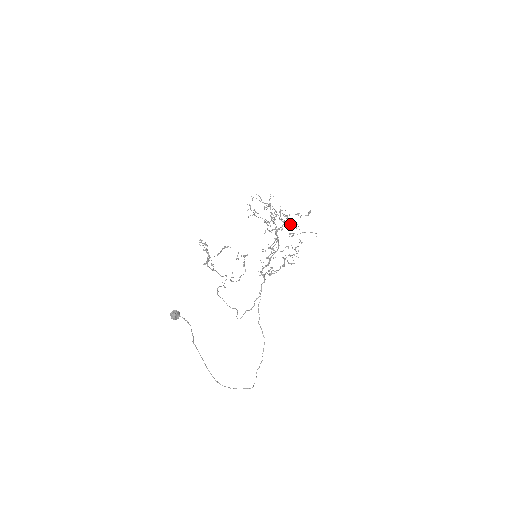
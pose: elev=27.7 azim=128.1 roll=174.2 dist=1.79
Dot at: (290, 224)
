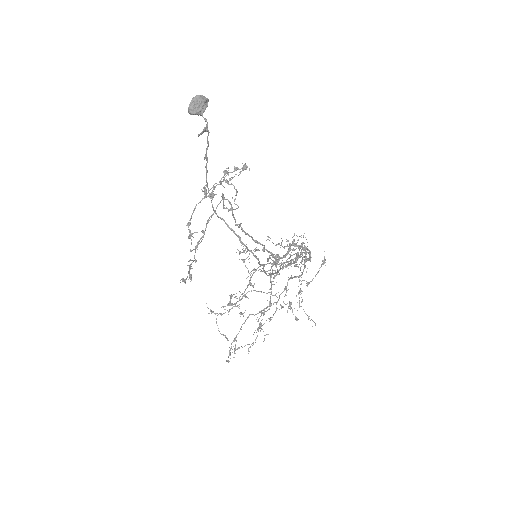
Dot at: (300, 284)
